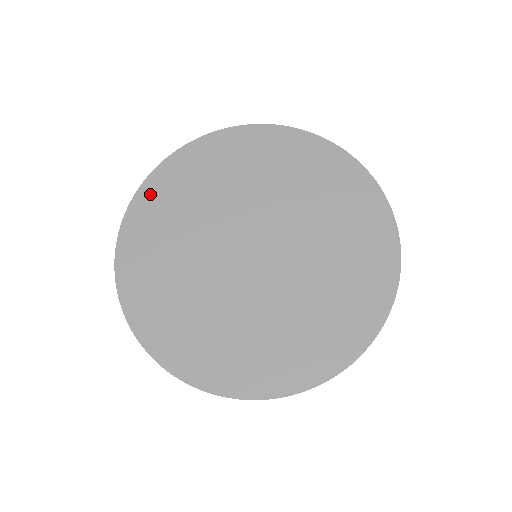
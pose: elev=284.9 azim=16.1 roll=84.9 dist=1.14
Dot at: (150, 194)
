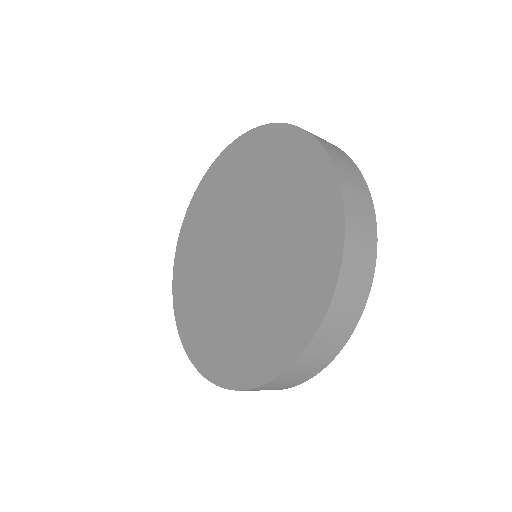
Dot at: (189, 221)
